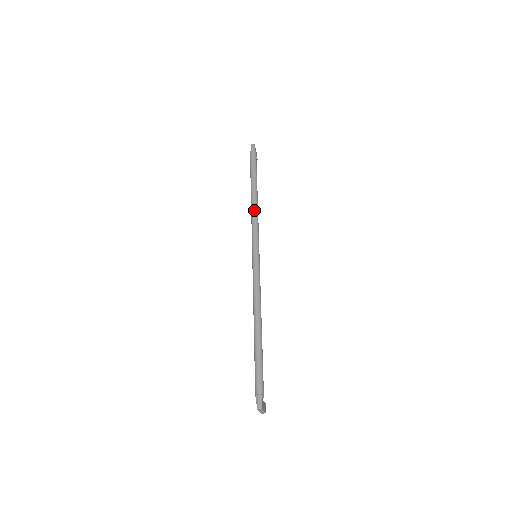
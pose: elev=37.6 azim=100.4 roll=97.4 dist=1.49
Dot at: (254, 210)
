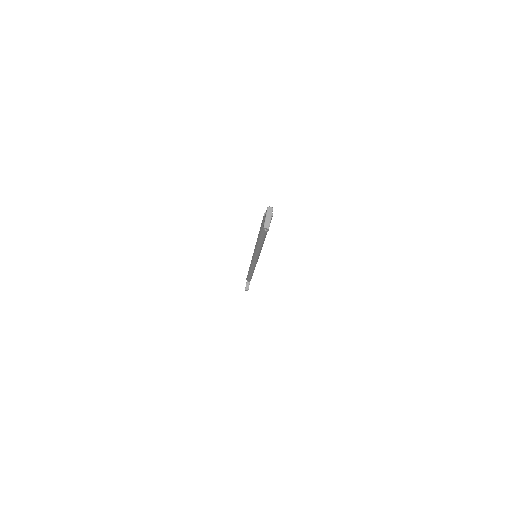
Dot at: occluded
